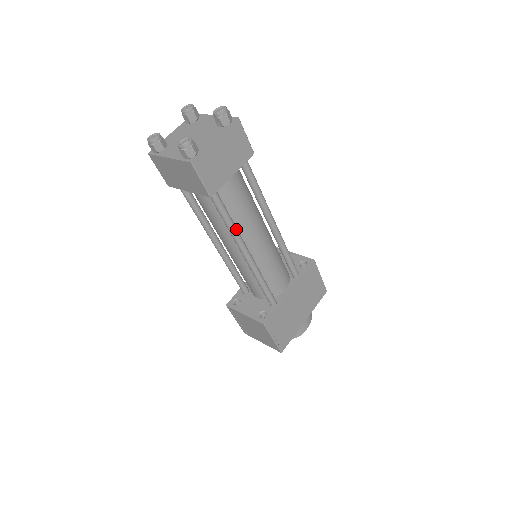
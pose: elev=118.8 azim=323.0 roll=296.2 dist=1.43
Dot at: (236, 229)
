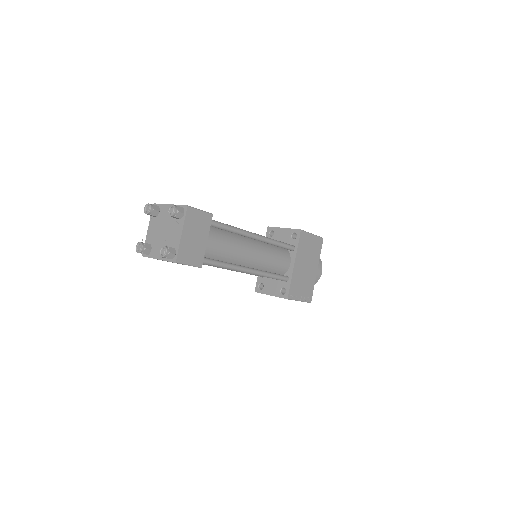
Dot at: (231, 265)
